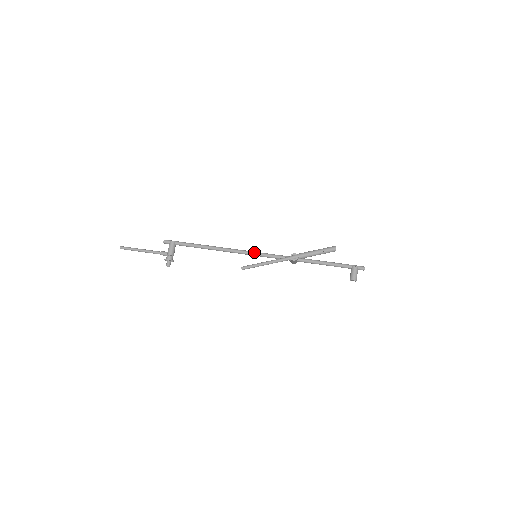
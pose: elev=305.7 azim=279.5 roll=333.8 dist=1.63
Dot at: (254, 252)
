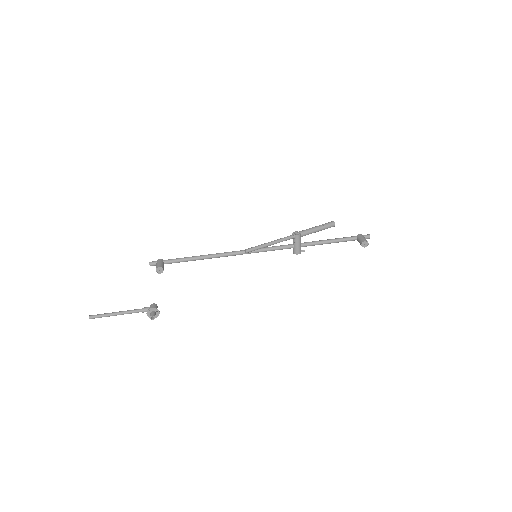
Dot at: occluded
